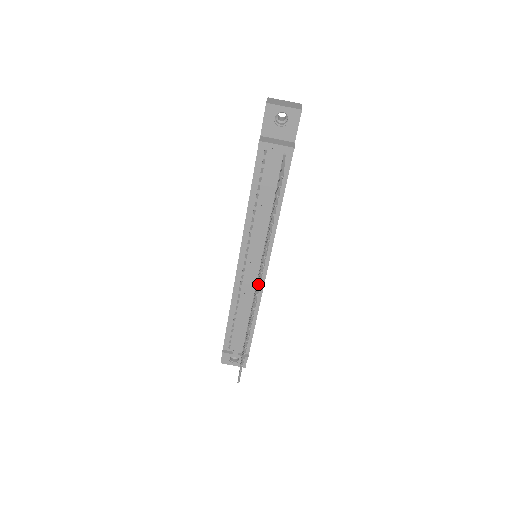
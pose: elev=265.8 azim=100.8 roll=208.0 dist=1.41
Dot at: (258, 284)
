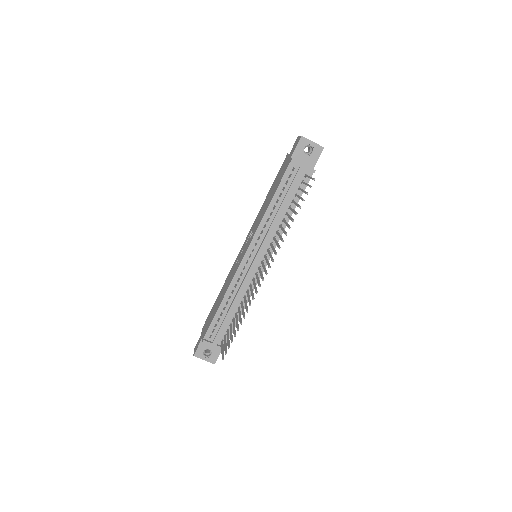
Dot at: (269, 265)
